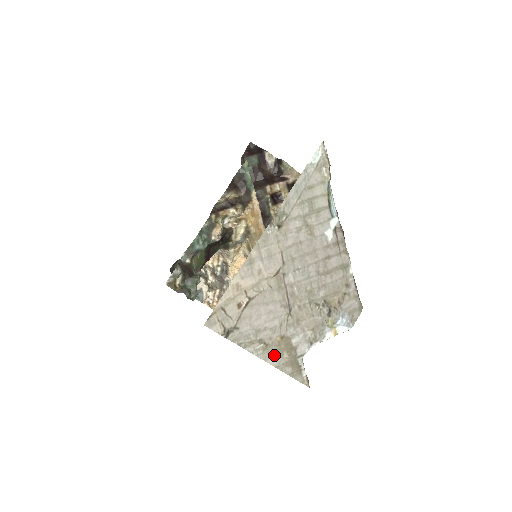
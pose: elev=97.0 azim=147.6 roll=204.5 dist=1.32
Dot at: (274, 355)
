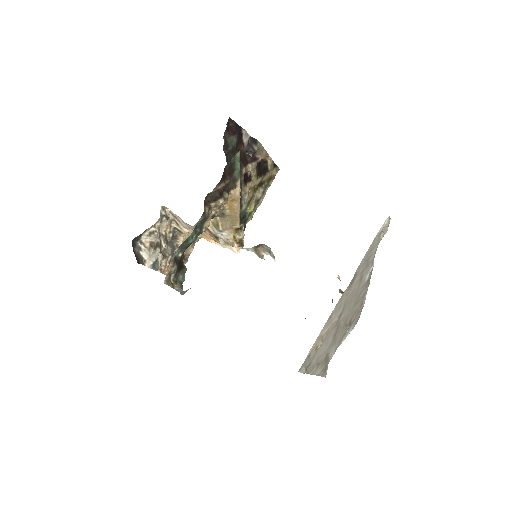
Dot at: (319, 369)
